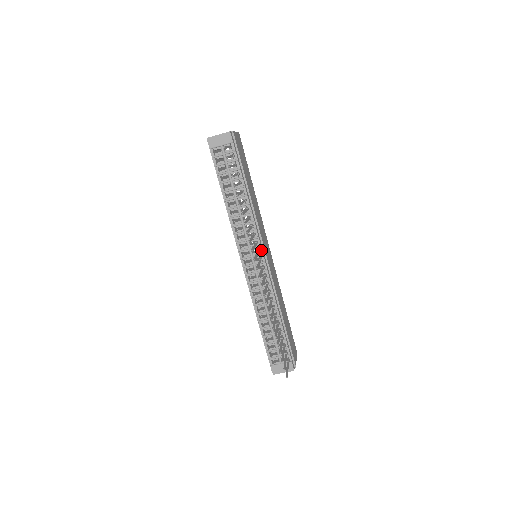
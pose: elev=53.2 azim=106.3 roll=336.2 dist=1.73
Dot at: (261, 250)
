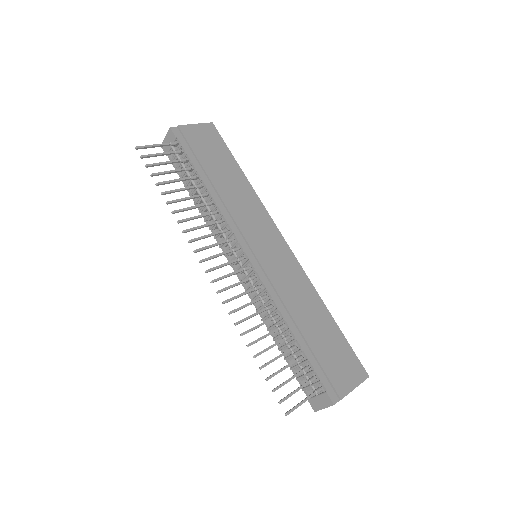
Dot at: (241, 247)
